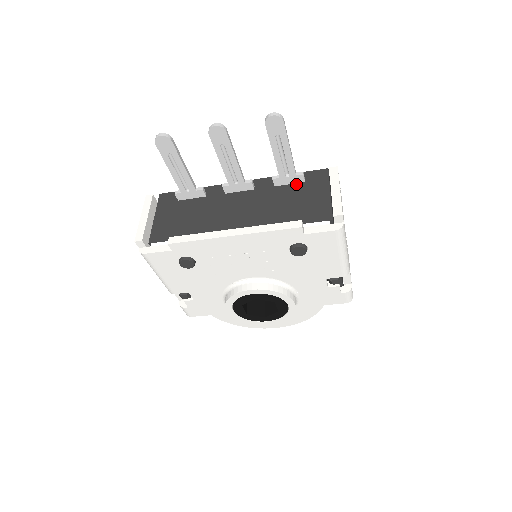
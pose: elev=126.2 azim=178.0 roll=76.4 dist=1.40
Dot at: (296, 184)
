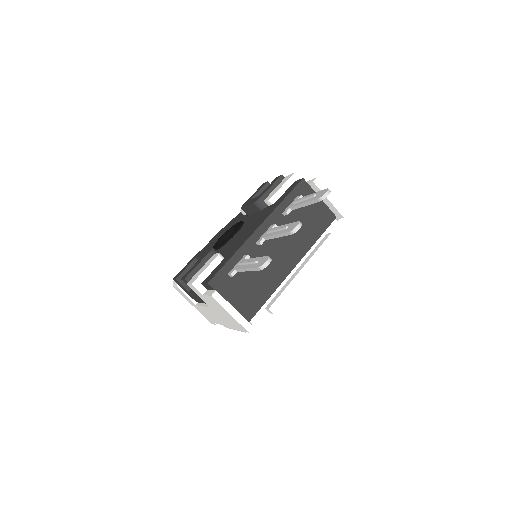
Dot at: occluded
